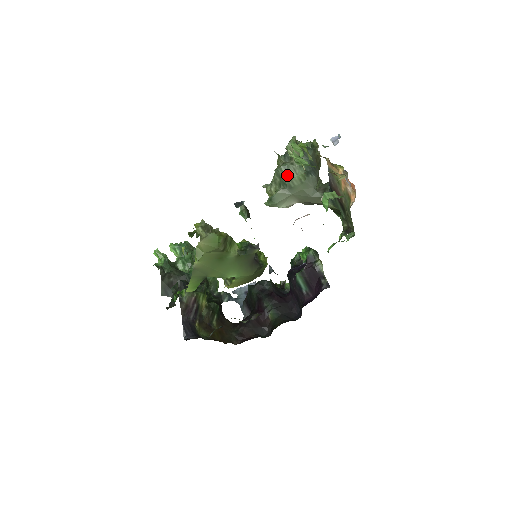
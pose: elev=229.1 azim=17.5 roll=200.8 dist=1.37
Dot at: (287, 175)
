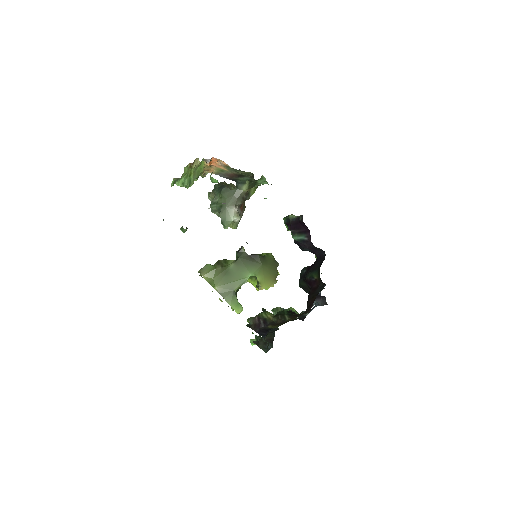
Dot at: (216, 205)
